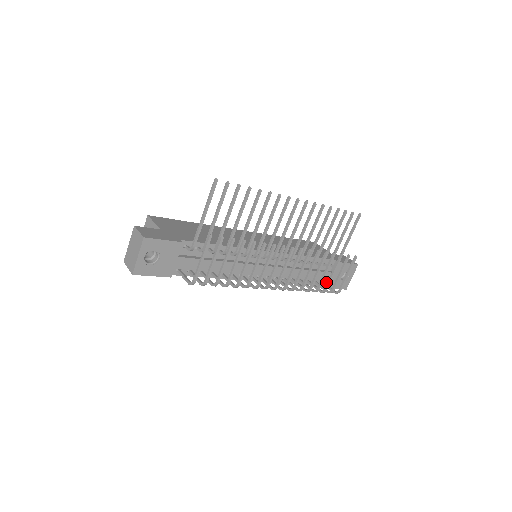
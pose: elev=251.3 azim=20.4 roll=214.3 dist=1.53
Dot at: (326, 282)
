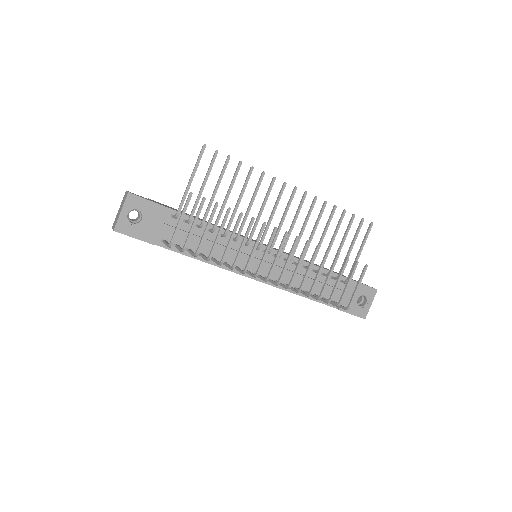
Dot at: occluded
